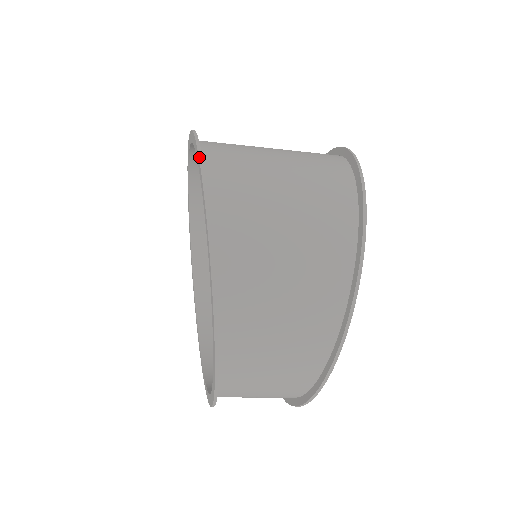
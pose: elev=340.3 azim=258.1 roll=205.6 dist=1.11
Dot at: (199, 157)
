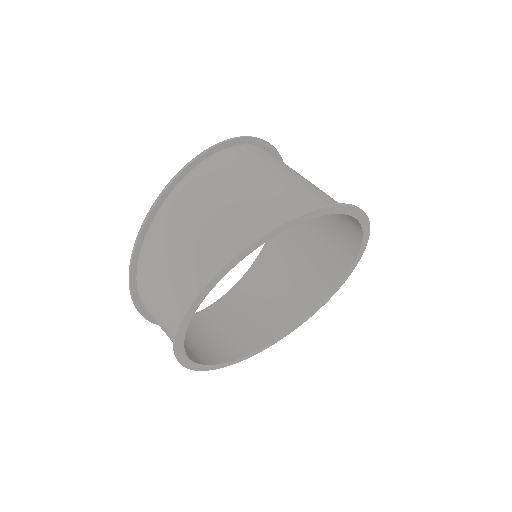
Dot at: (225, 140)
